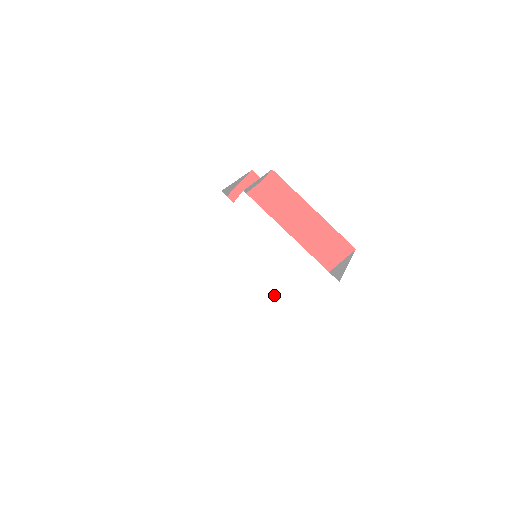
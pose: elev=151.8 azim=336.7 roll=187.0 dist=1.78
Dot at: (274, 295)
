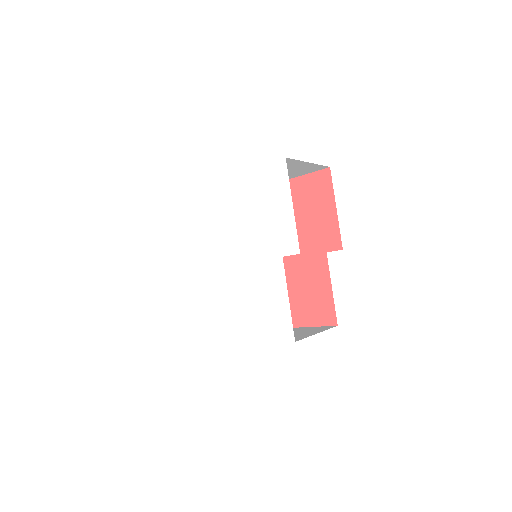
Dot at: (266, 244)
